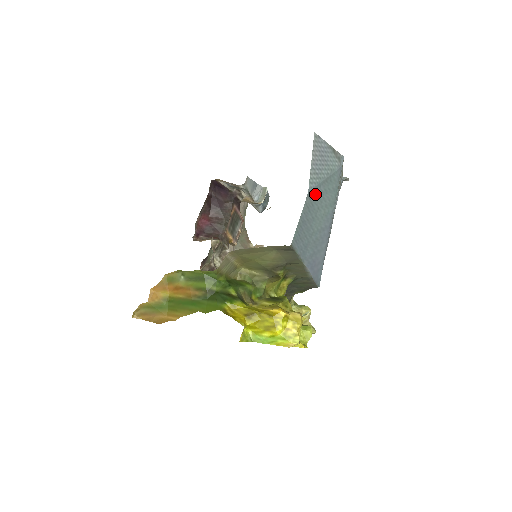
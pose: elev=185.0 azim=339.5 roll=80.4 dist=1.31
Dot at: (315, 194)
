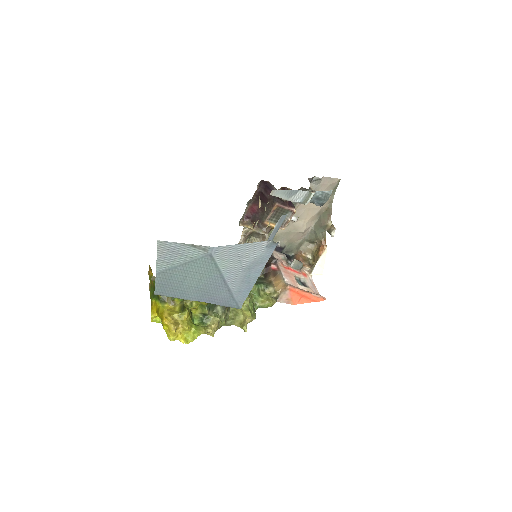
Dot at: (171, 272)
